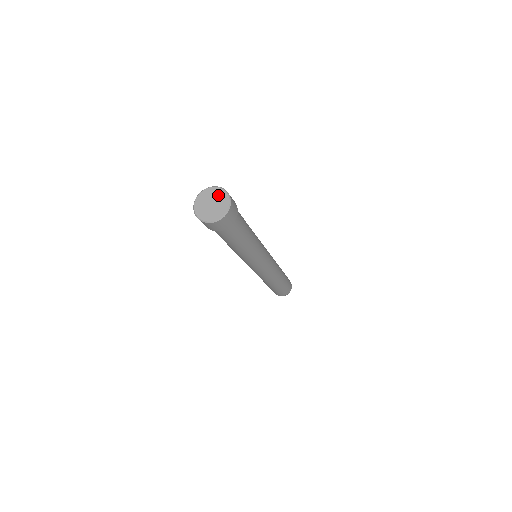
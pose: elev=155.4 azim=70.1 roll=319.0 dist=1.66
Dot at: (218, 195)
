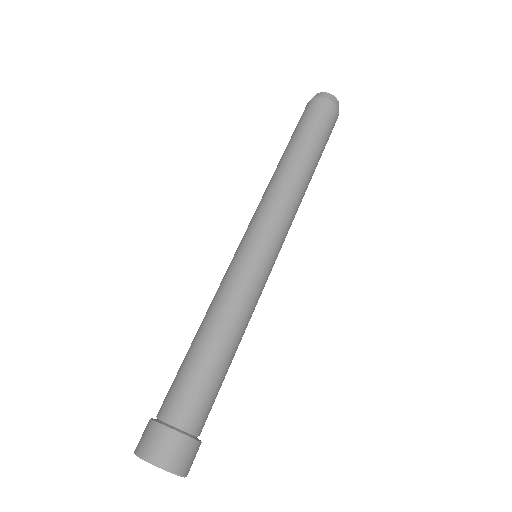
Dot at: occluded
